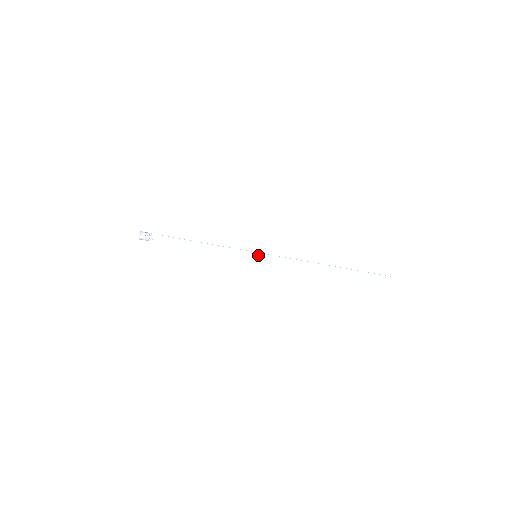
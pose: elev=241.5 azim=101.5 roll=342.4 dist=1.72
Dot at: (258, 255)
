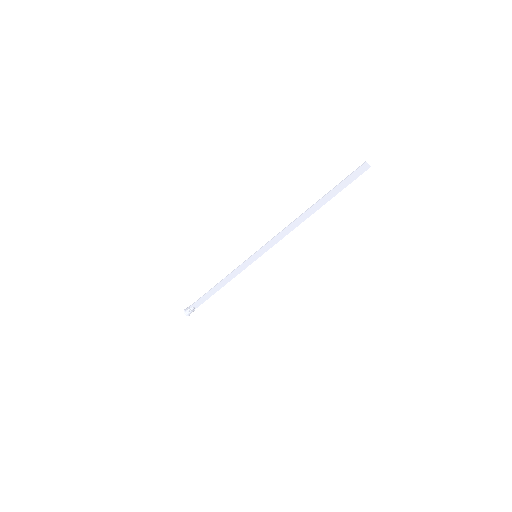
Dot at: (256, 255)
